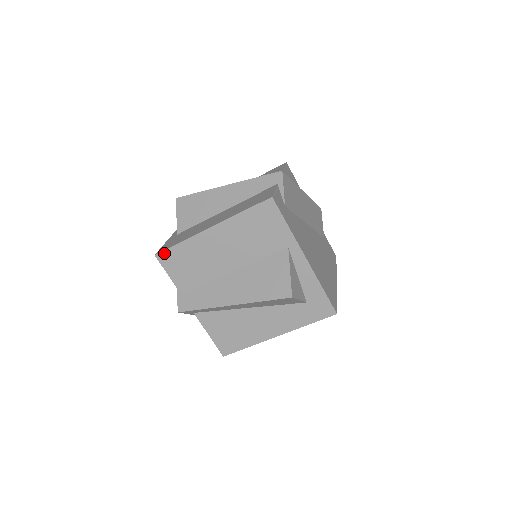
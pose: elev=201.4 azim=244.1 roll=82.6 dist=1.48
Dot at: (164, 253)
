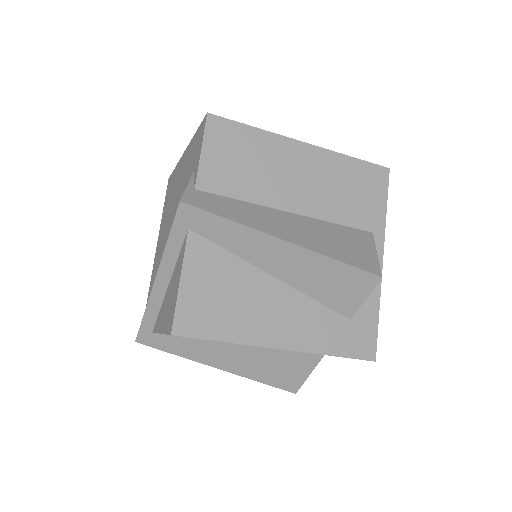
Dot at: (223, 121)
